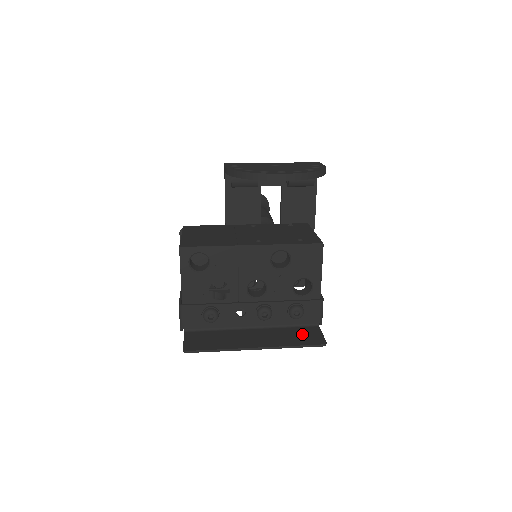
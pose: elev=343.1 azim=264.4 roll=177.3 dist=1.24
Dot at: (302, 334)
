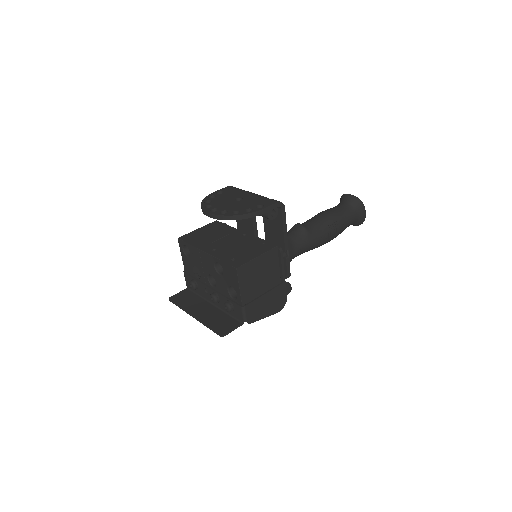
Dot at: (224, 323)
